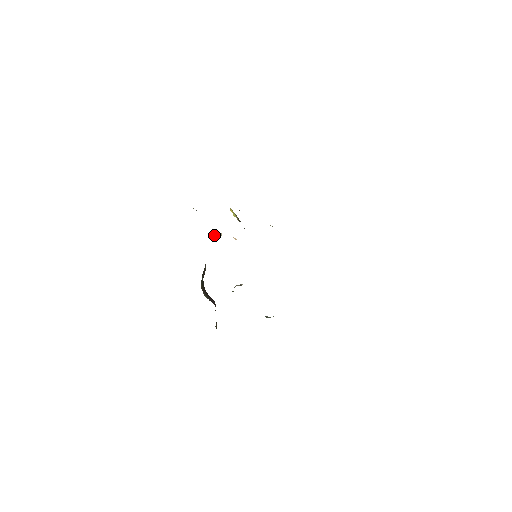
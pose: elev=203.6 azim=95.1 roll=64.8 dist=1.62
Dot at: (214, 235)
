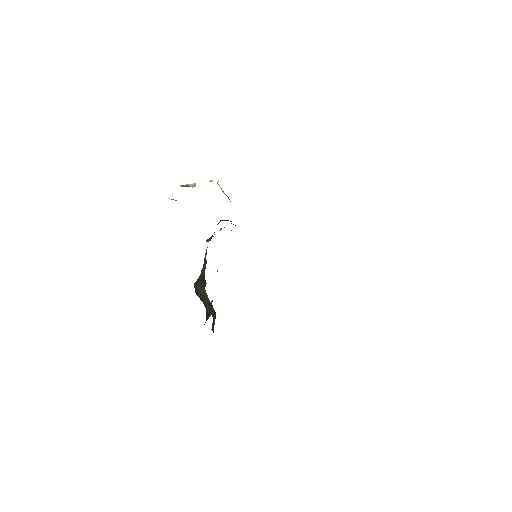
Dot at: (186, 185)
